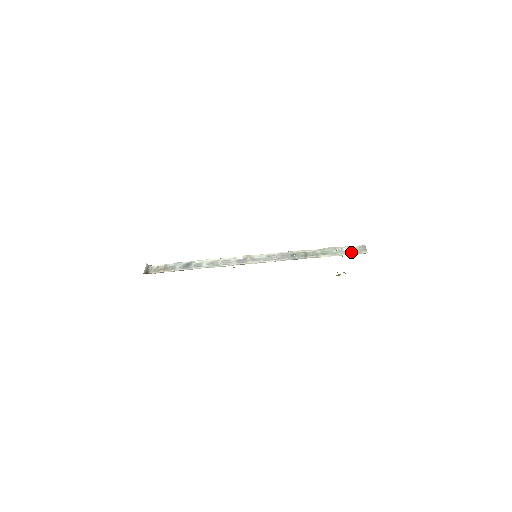
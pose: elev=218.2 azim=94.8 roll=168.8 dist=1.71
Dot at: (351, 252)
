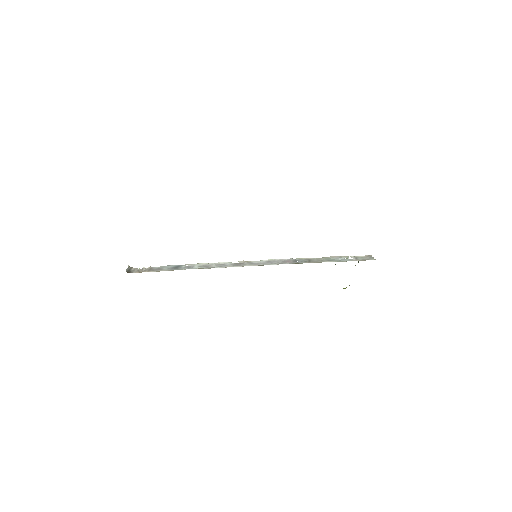
Dot at: (358, 259)
